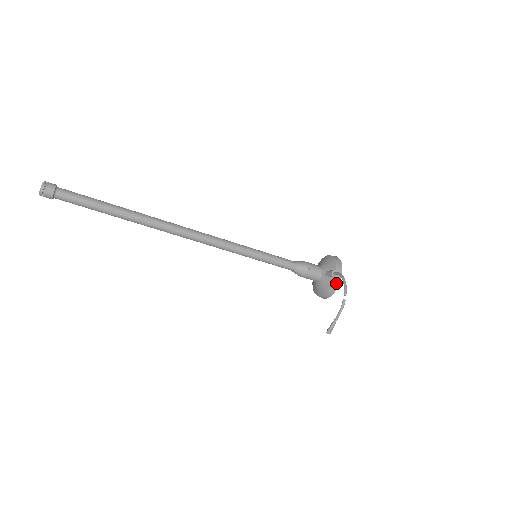
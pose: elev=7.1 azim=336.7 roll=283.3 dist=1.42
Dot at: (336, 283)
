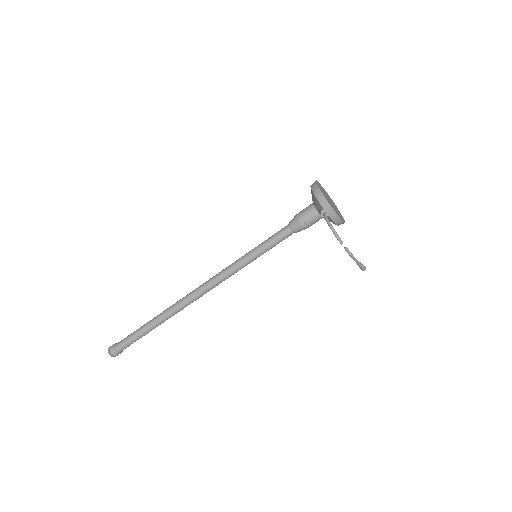
Dot at: (334, 218)
